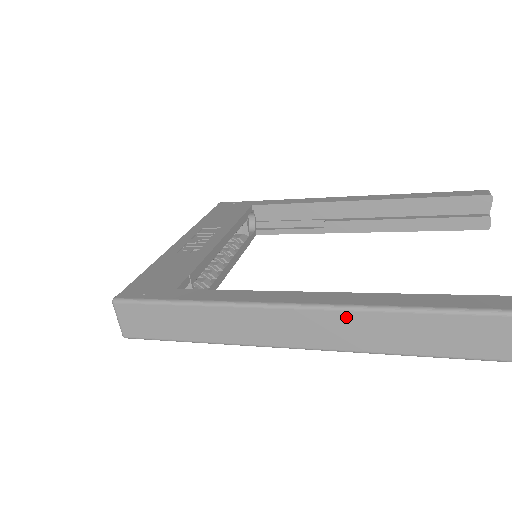
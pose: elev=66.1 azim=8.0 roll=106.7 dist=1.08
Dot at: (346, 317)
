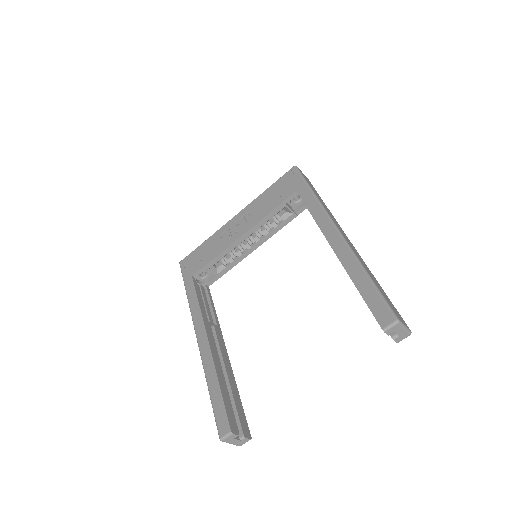
Dot at: occluded
